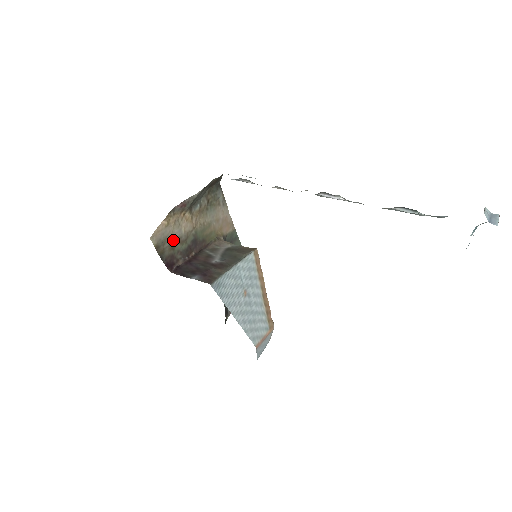
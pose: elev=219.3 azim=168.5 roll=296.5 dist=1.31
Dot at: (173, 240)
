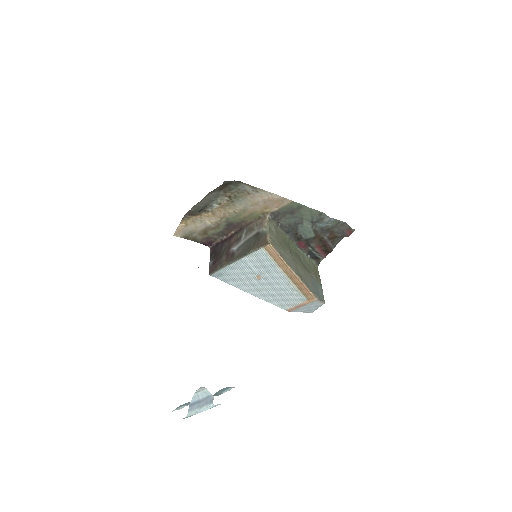
Dot at: (201, 230)
